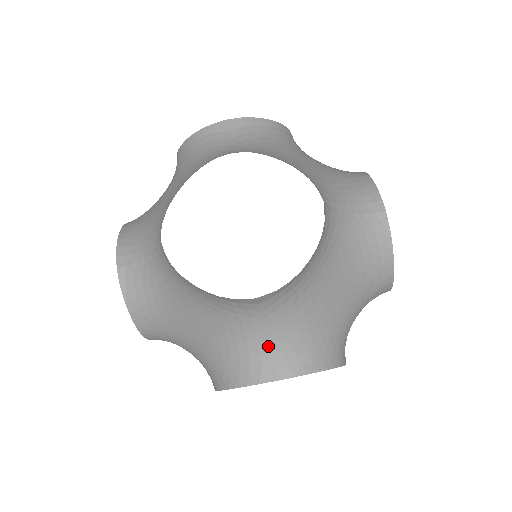
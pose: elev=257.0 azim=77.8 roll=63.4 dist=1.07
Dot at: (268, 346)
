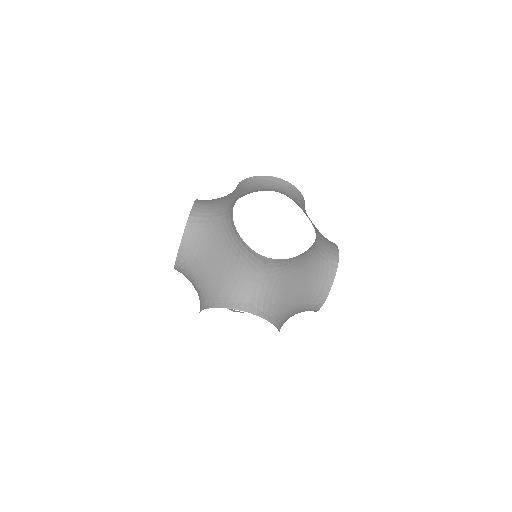
Dot at: (253, 292)
